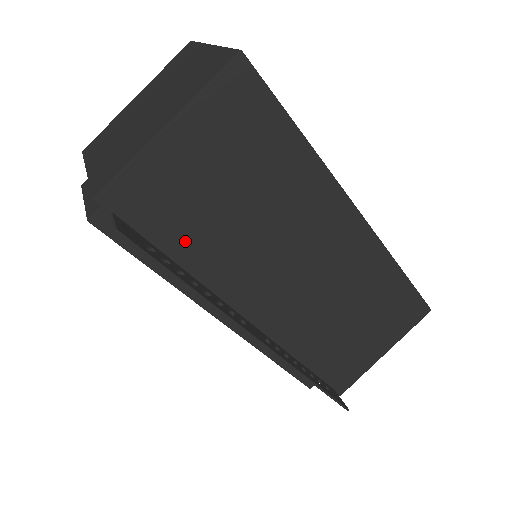
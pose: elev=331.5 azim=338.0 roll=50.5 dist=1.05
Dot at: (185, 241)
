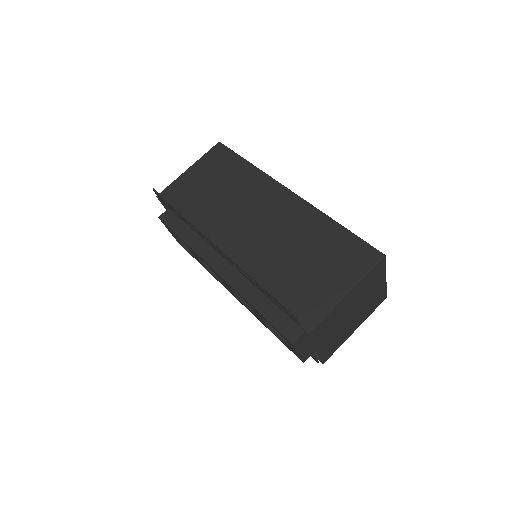
Dot at: (190, 210)
